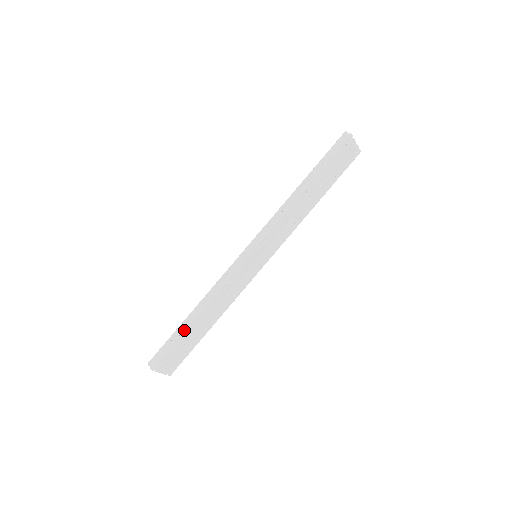
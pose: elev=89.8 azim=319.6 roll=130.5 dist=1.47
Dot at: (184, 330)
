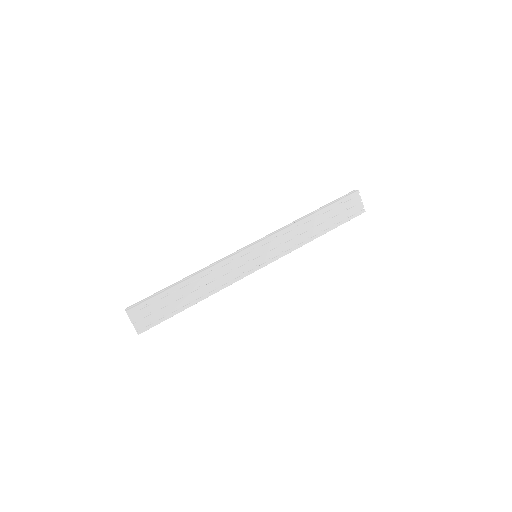
Dot at: (171, 287)
